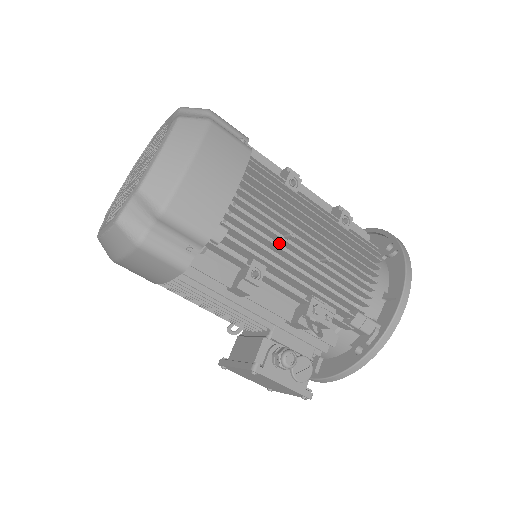
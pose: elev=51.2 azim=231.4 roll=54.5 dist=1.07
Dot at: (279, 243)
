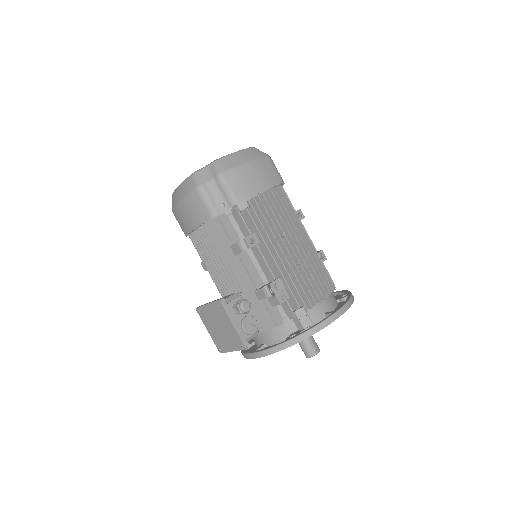
Dot at: occluded
